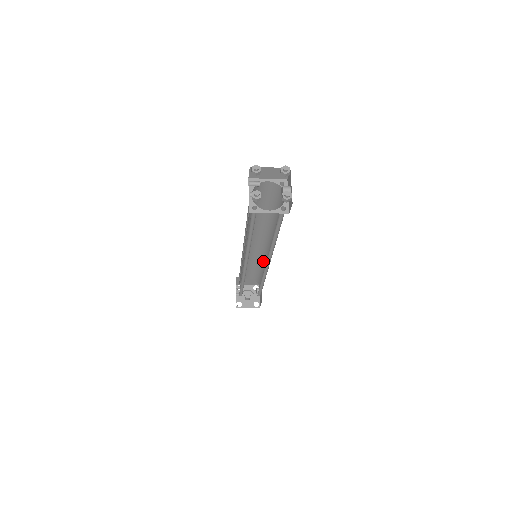
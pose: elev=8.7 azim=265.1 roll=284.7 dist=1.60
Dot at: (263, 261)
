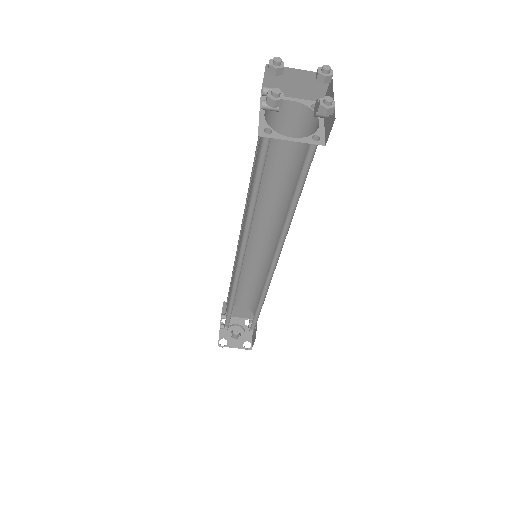
Dot at: (264, 272)
